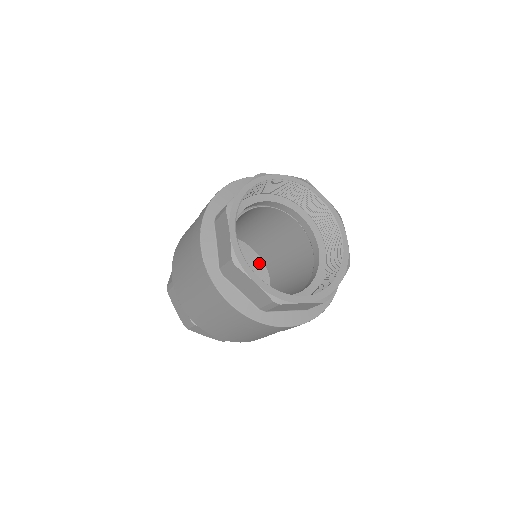
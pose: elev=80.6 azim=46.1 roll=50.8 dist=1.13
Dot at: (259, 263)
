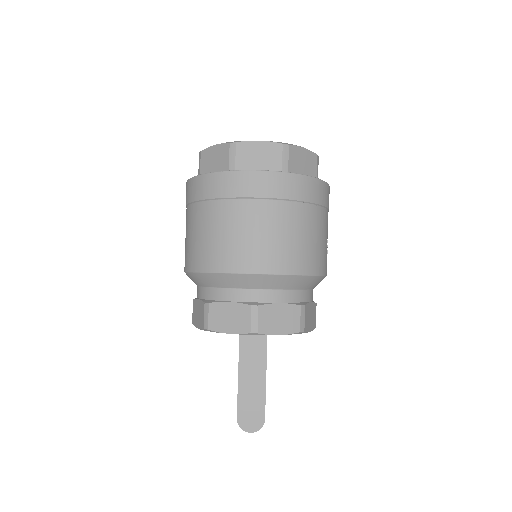
Dot at: occluded
